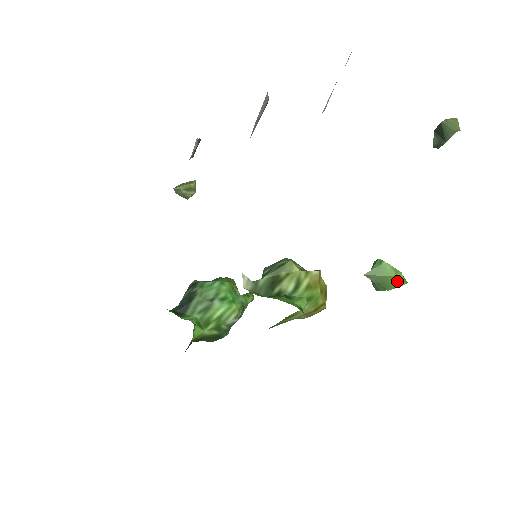
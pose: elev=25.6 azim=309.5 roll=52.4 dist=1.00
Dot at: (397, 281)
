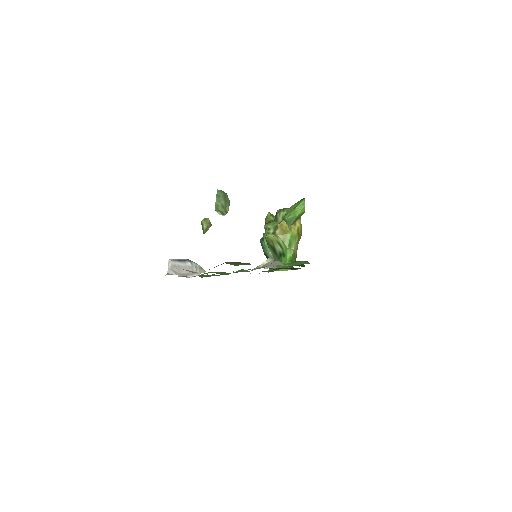
Dot at: (300, 214)
